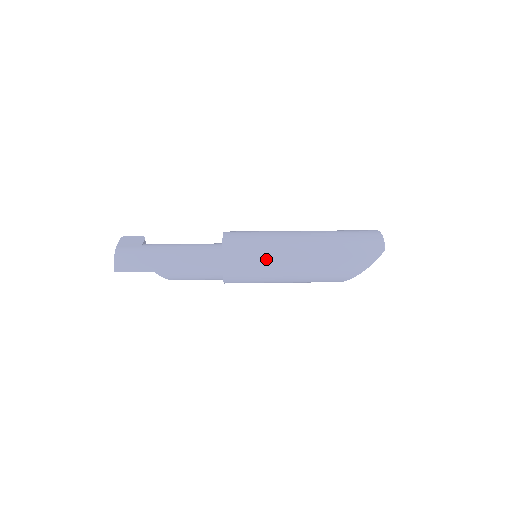
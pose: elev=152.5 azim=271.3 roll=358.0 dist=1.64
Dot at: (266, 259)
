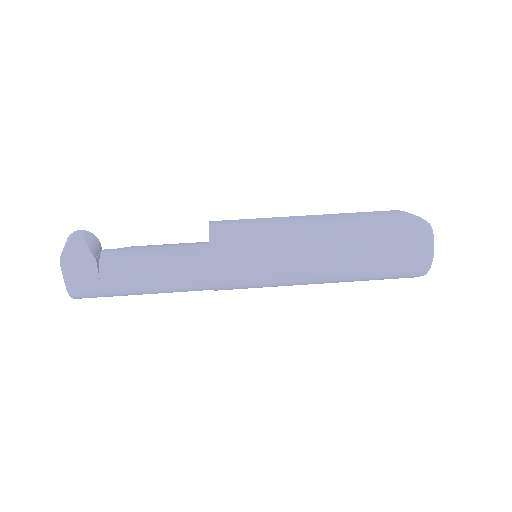
Dot at: occluded
